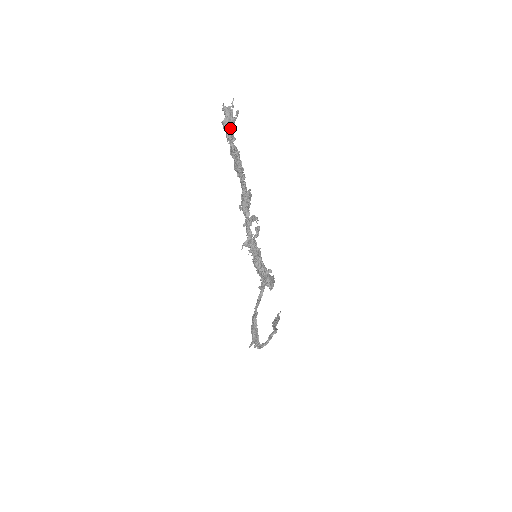
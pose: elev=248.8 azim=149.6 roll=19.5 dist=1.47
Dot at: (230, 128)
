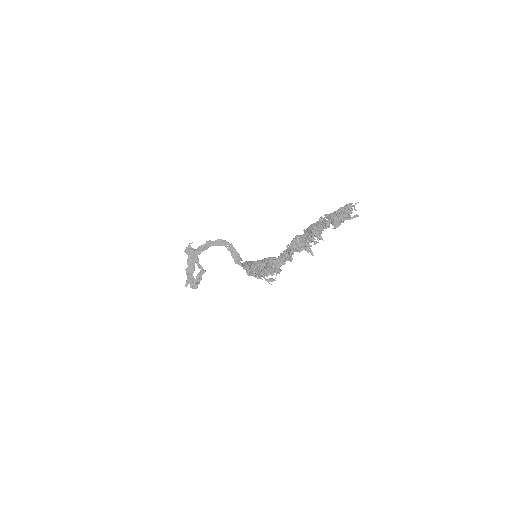
Dot at: (342, 220)
